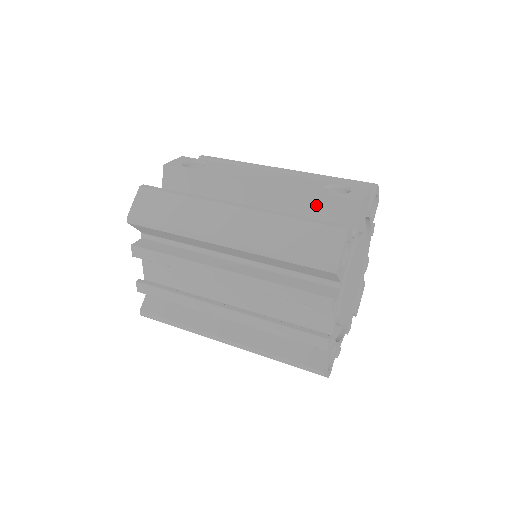
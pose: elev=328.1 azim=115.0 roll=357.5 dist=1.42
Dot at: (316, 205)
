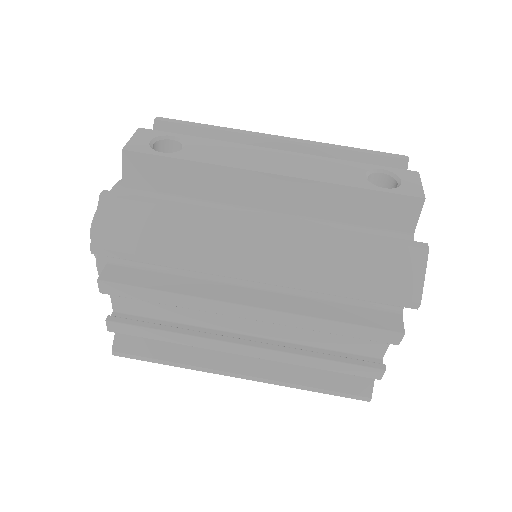
Dot at: (361, 205)
